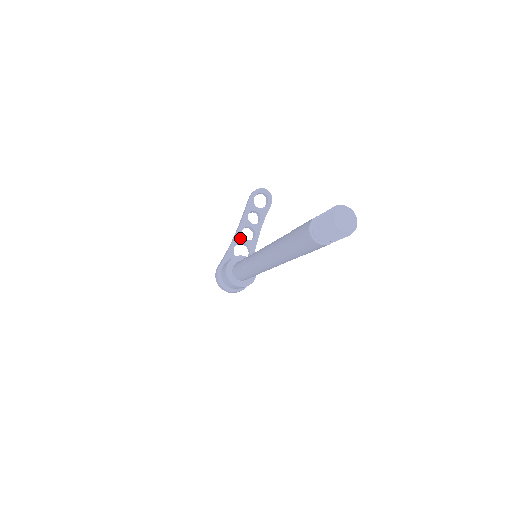
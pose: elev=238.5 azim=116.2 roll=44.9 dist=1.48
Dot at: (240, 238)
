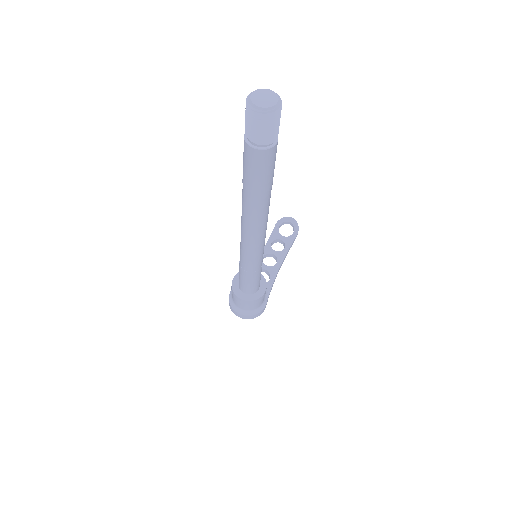
Dot at: occluded
